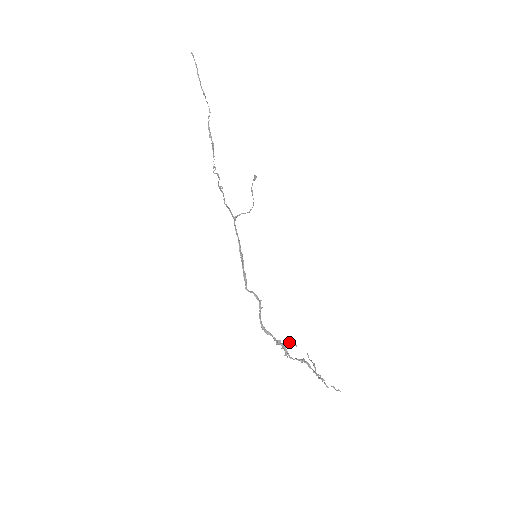
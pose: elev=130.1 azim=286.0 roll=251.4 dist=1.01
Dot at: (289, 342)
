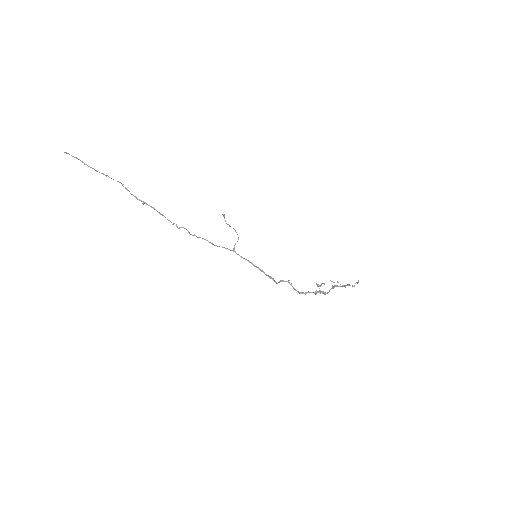
Dot at: (319, 286)
